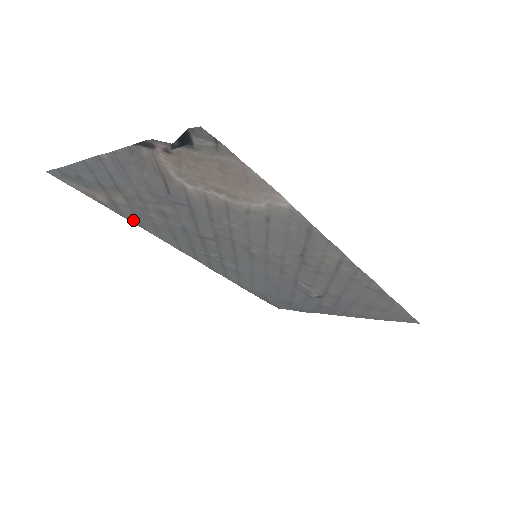
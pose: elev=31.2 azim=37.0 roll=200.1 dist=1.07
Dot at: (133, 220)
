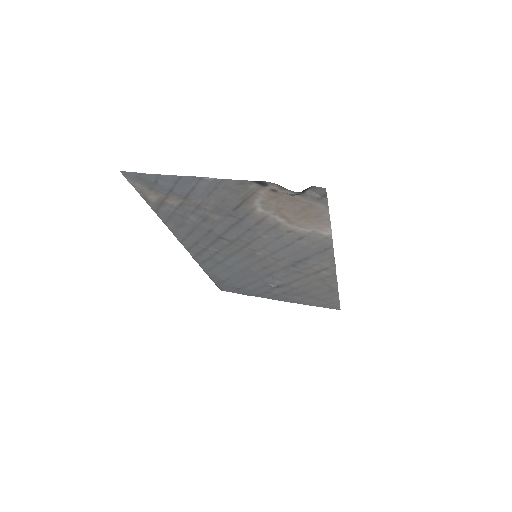
Dot at: (163, 216)
